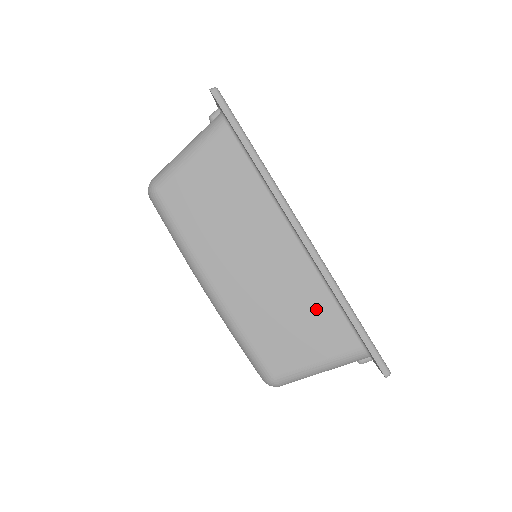
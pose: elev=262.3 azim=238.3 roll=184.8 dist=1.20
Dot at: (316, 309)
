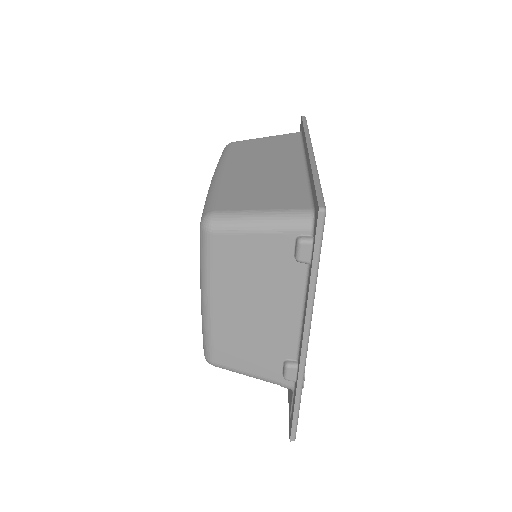
Dot at: (289, 188)
